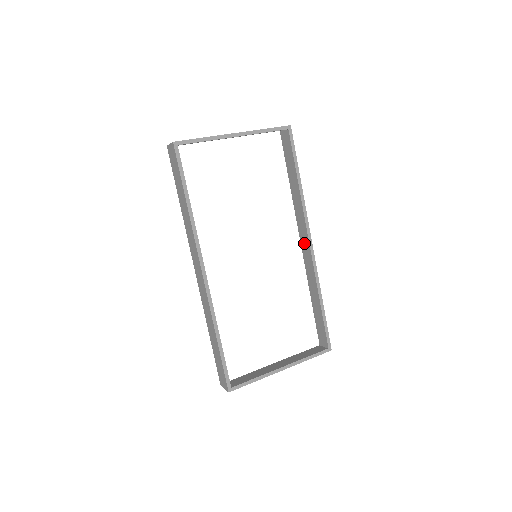
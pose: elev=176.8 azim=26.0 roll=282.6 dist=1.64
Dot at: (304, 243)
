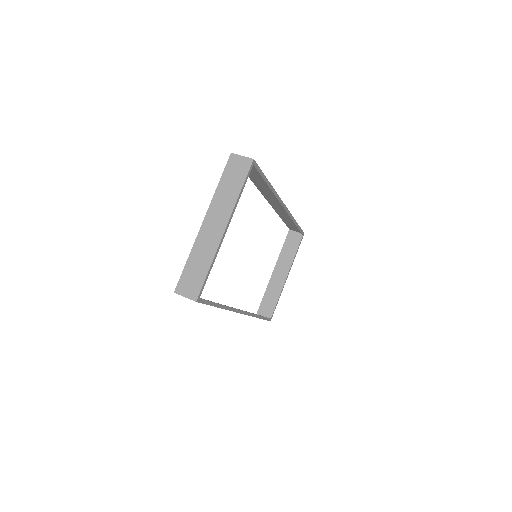
Dot at: (273, 203)
